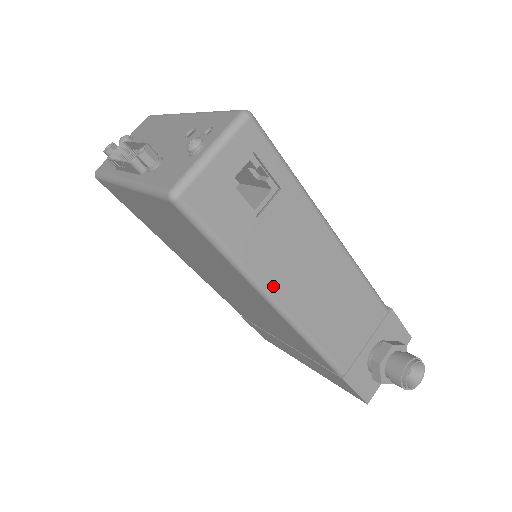
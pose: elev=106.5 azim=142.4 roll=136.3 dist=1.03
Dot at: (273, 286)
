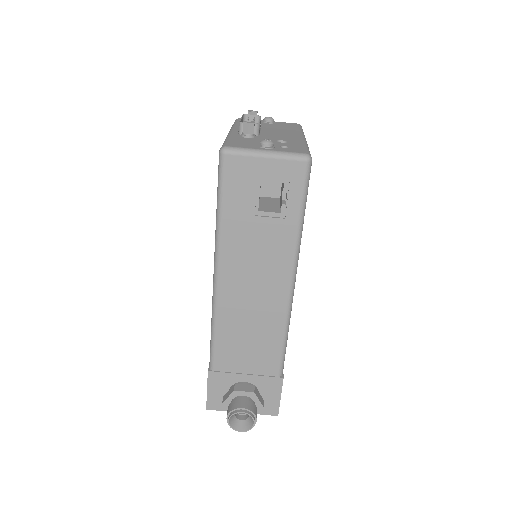
Dot at: (225, 262)
